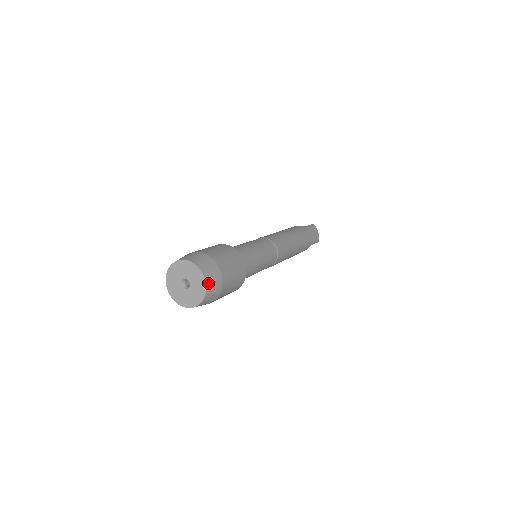
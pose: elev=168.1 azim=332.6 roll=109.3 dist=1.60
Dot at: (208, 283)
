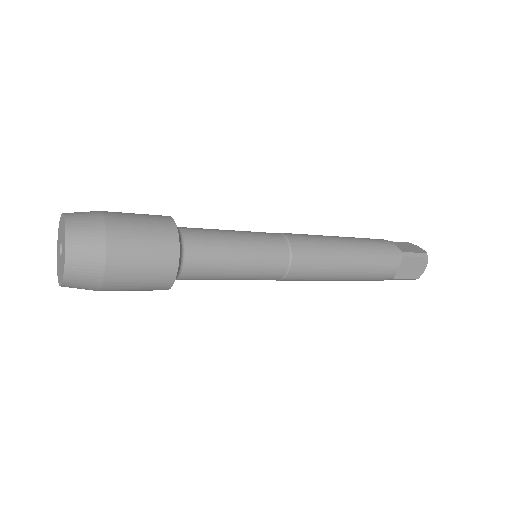
Dot at: (70, 220)
